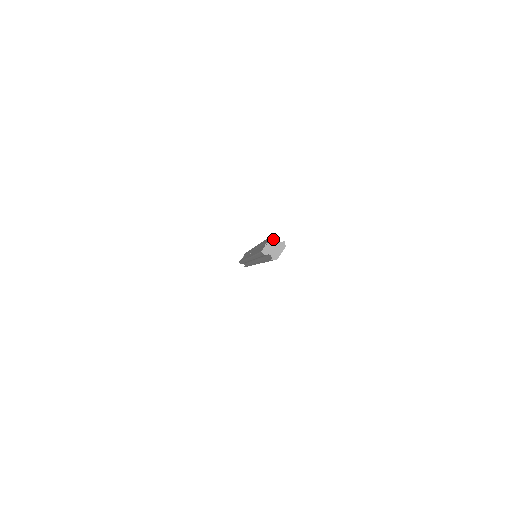
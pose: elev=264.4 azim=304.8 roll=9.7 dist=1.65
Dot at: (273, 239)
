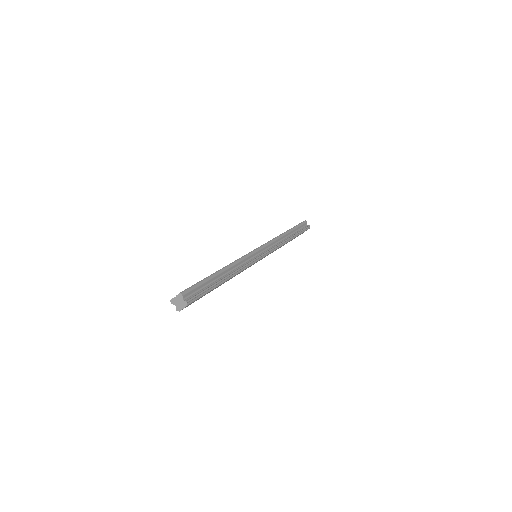
Dot at: (179, 296)
